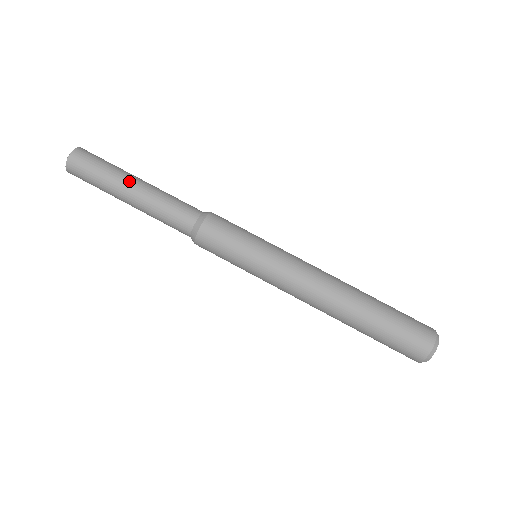
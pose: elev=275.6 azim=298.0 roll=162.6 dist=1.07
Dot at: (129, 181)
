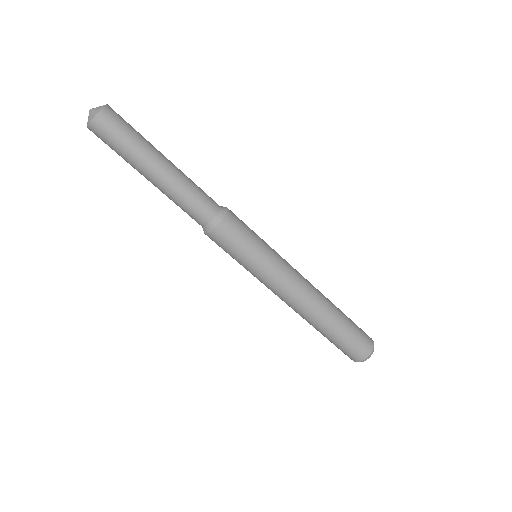
Dot at: (154, 164)
